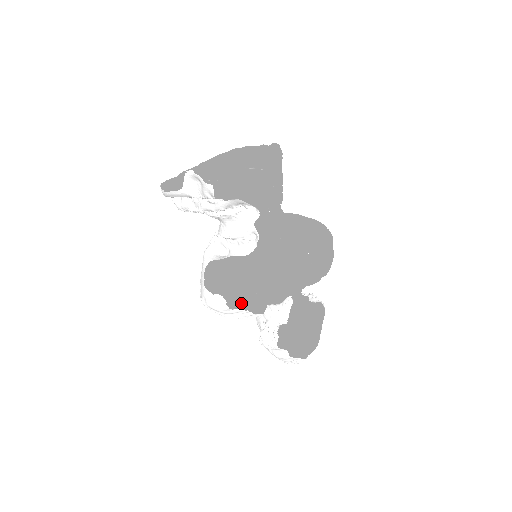
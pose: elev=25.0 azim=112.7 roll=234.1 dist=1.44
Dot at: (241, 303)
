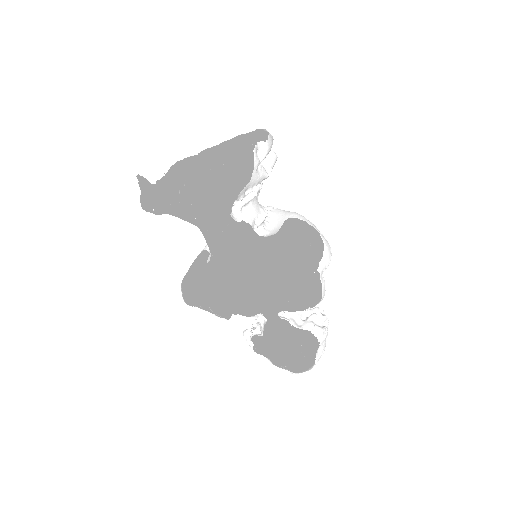
Dot at: (224, 298)
